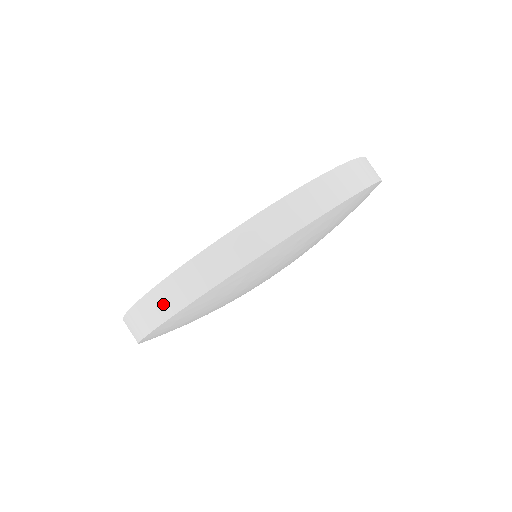
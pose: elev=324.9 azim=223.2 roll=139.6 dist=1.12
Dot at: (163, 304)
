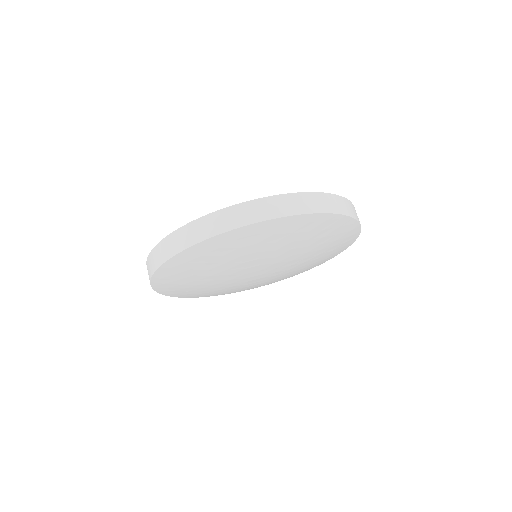
Dot at: (149, 271)
